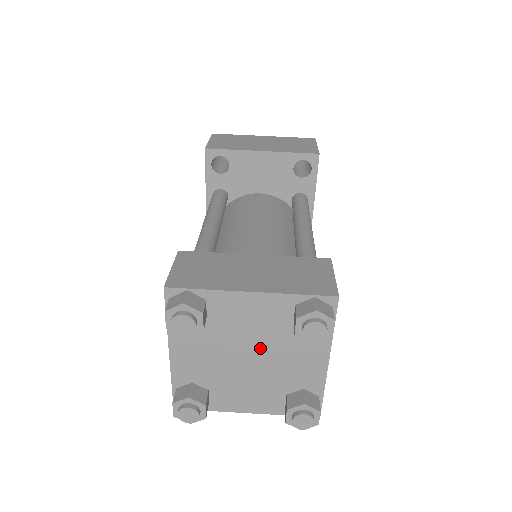
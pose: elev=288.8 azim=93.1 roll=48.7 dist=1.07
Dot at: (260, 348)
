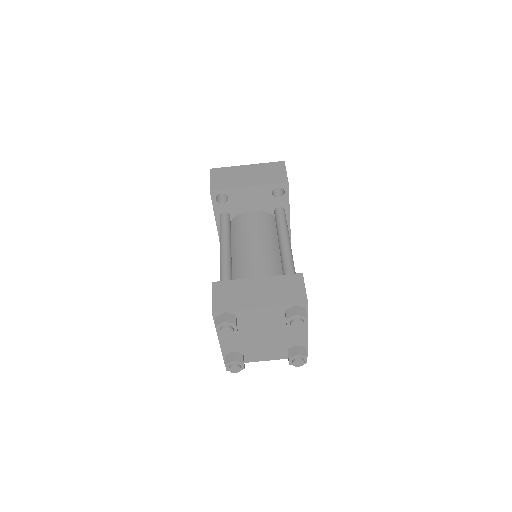
Dot at: (269, 331)
